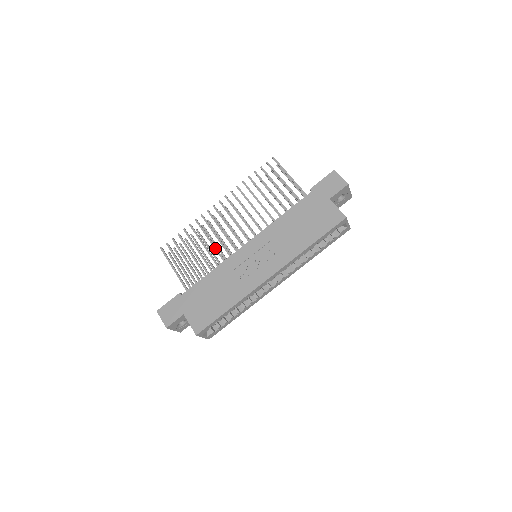
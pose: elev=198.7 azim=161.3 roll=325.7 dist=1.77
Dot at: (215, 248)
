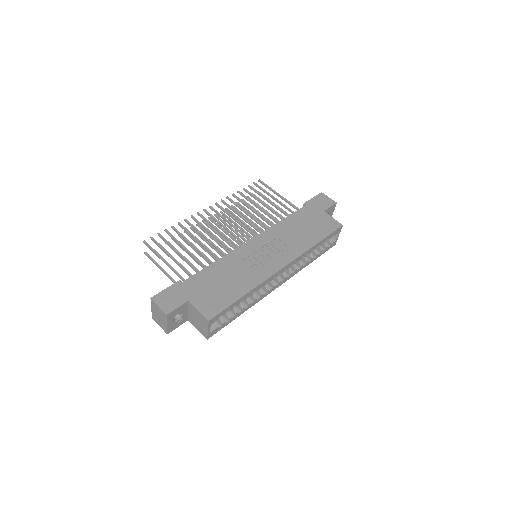
Dot at: (213, 244)
